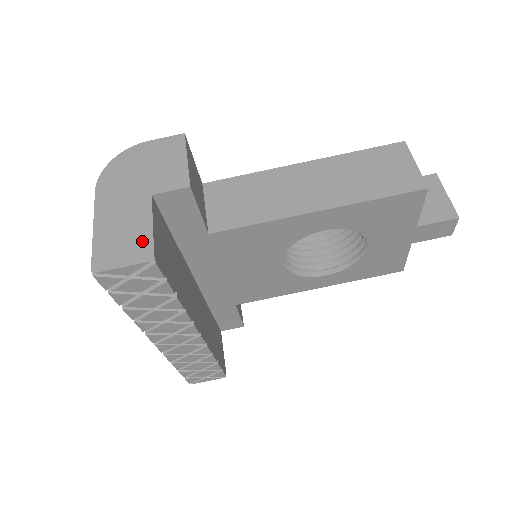
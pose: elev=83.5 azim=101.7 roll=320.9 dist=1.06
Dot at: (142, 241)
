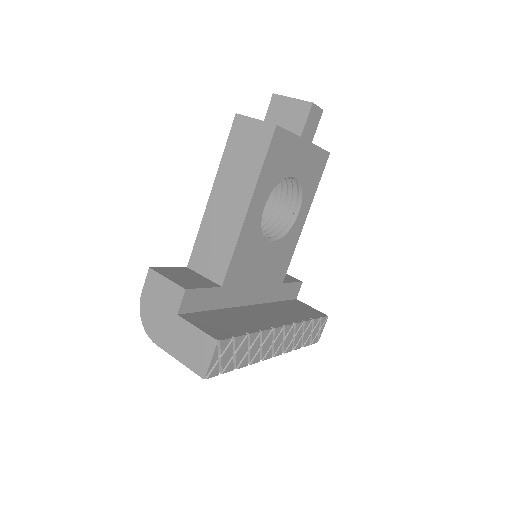
Dot at: (202, 340)
